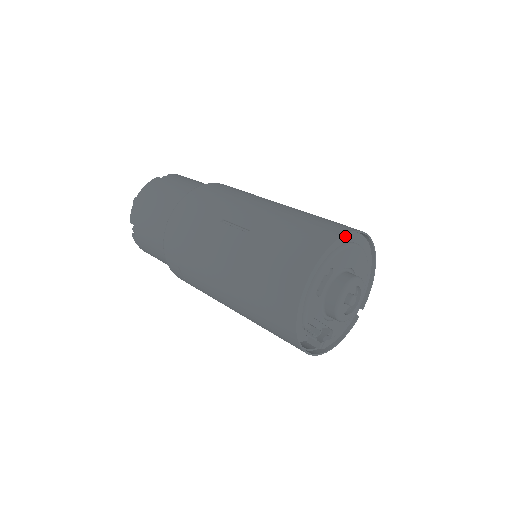
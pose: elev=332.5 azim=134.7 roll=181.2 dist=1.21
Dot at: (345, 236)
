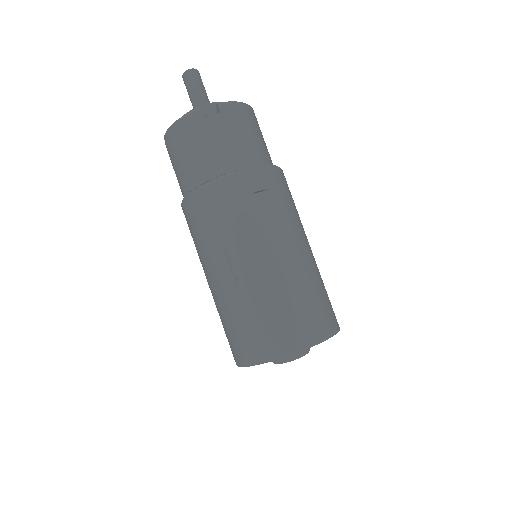
Dot at: (303, 345)
